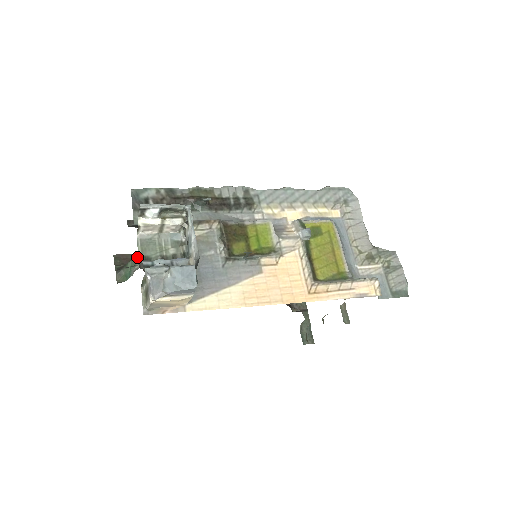
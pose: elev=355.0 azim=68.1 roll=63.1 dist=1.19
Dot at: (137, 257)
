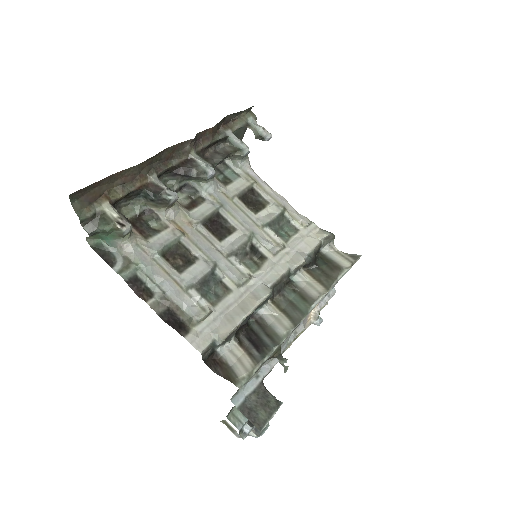
Dot at: (125, 233)
